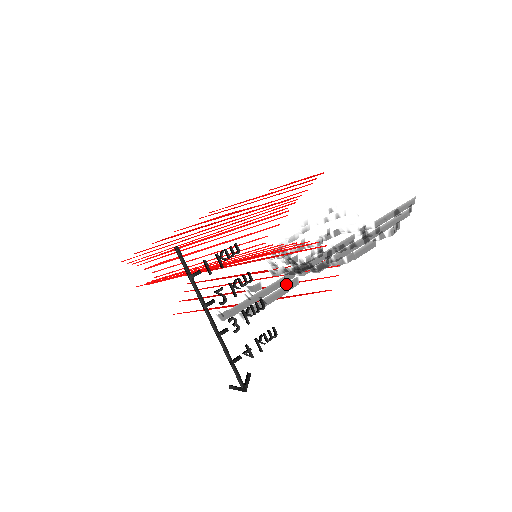
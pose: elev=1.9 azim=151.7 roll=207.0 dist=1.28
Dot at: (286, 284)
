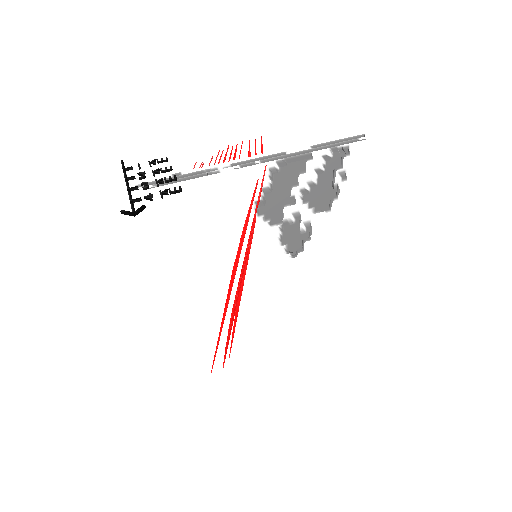
Dot at: (205, 173)
